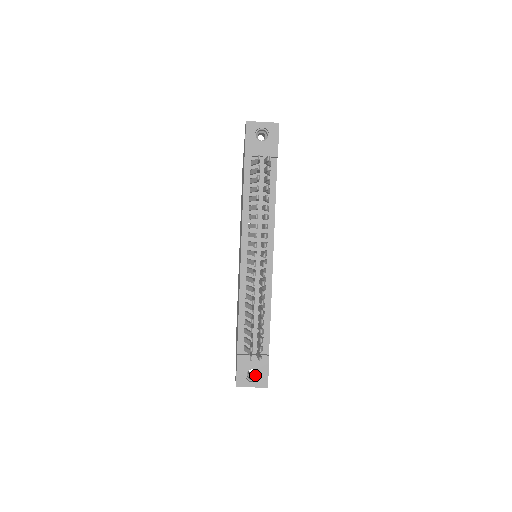
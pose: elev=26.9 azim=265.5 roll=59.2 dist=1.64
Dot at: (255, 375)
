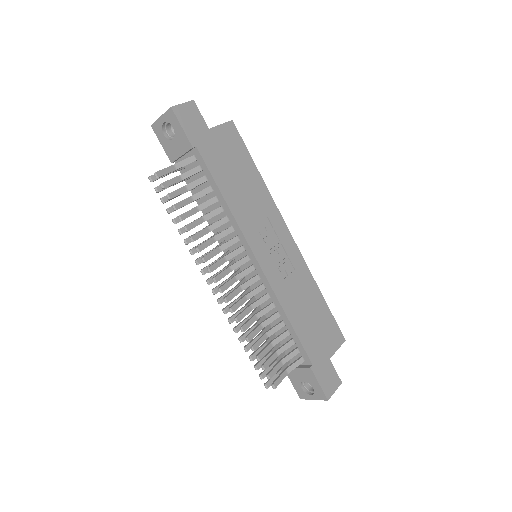
Dot at: occluded
